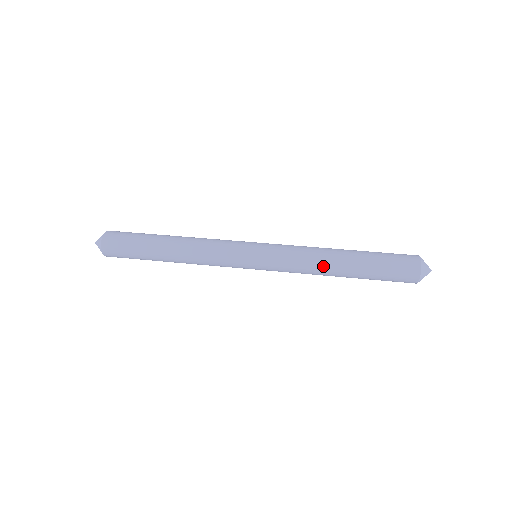
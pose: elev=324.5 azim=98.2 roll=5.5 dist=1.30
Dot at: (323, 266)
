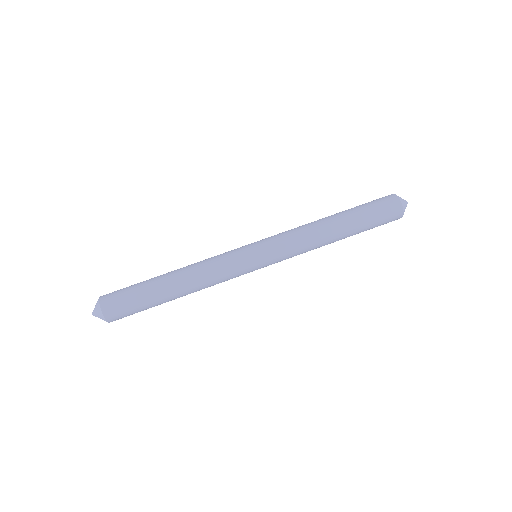
Dot at: occluded
